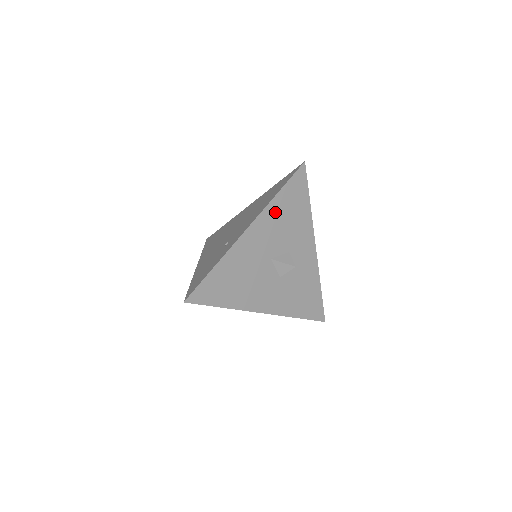
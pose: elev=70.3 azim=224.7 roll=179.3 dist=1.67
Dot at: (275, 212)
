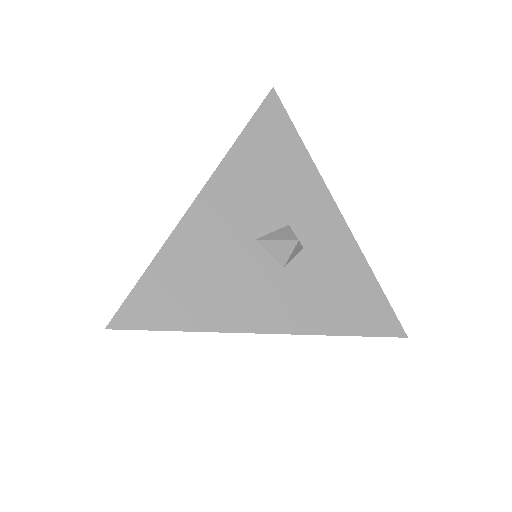
Dot at: (241, 167)
